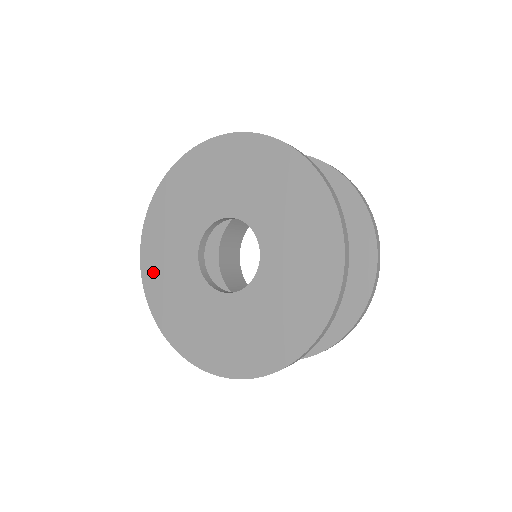
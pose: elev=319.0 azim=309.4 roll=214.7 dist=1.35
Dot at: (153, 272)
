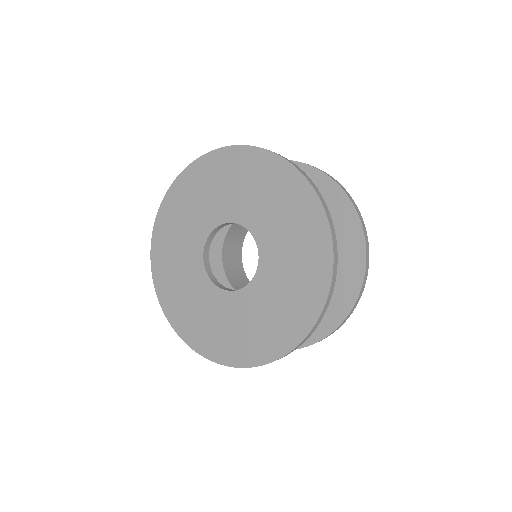
Dot at: (163, 275)
